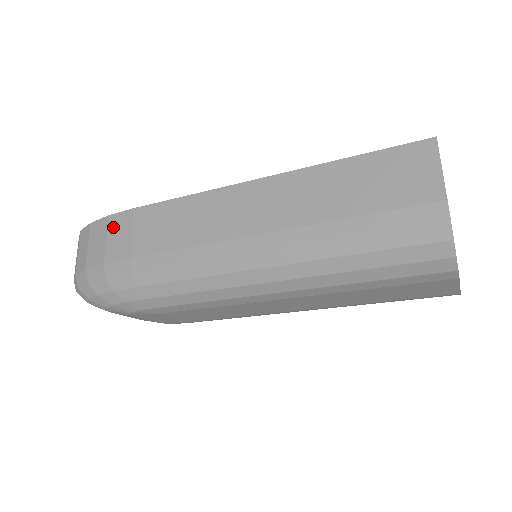
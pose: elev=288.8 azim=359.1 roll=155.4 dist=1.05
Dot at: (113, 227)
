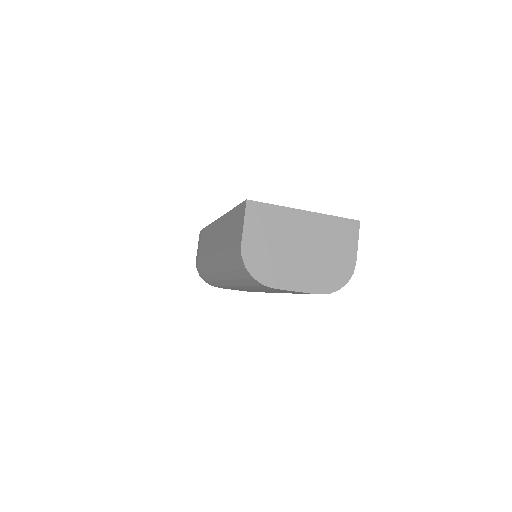
Dot at: (199, 239)
